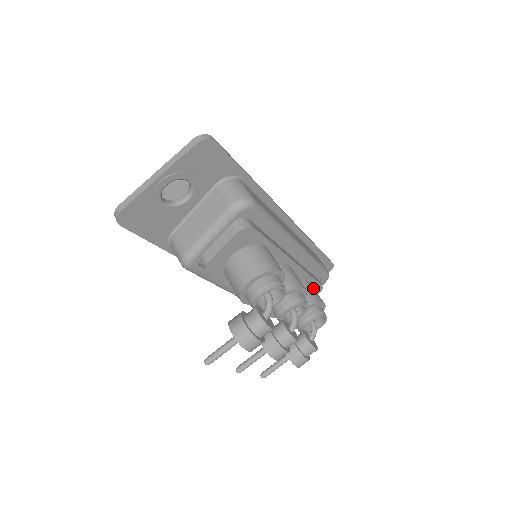
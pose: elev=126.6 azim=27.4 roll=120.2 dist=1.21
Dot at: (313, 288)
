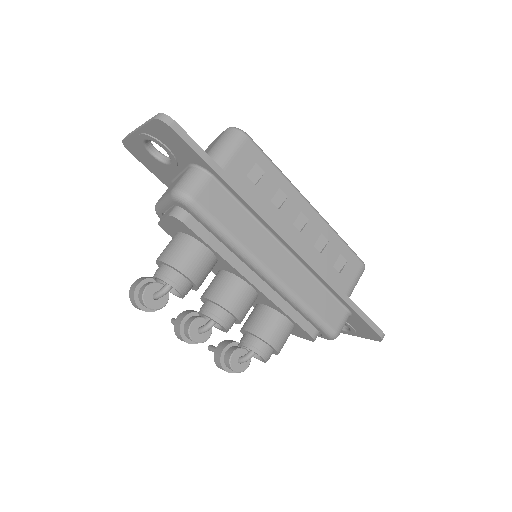
Dot at: (282, 327)
